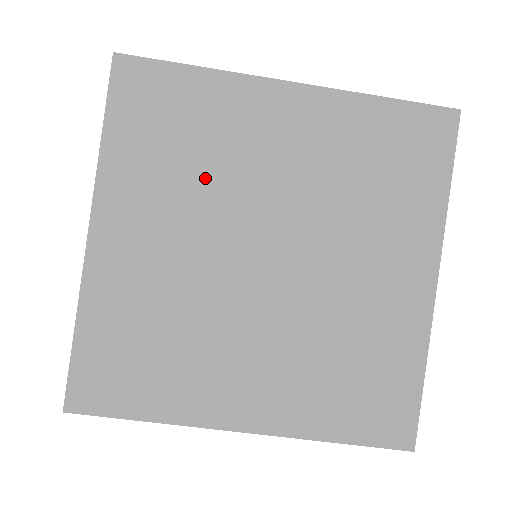
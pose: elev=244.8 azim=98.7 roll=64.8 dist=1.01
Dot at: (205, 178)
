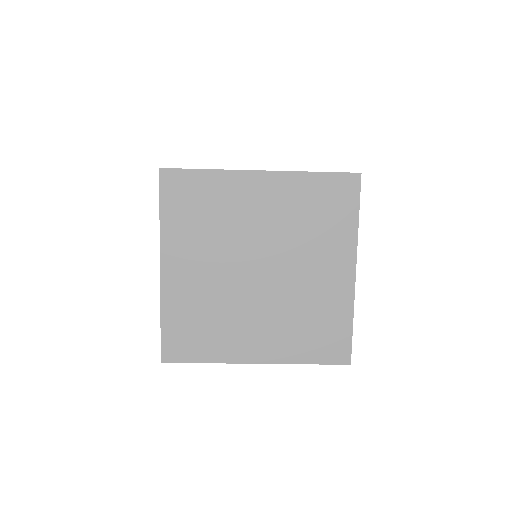
Dot at: (219, 231)
